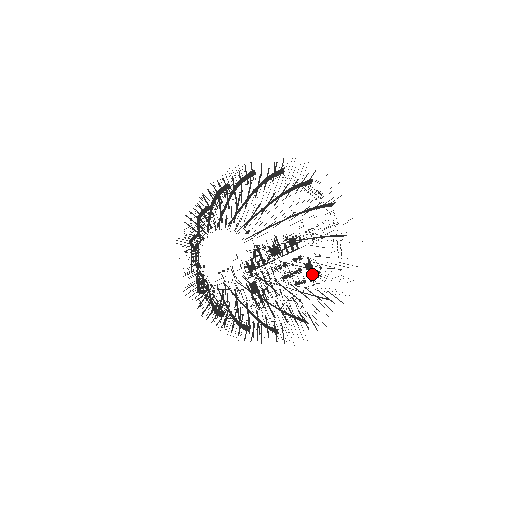
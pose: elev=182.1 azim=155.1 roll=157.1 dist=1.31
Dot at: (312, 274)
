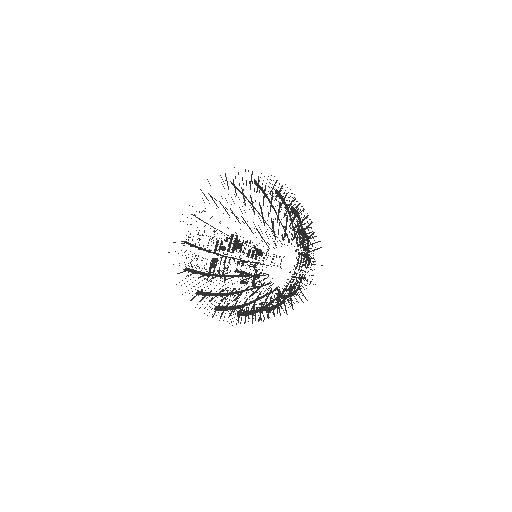
Dot at: occluded
